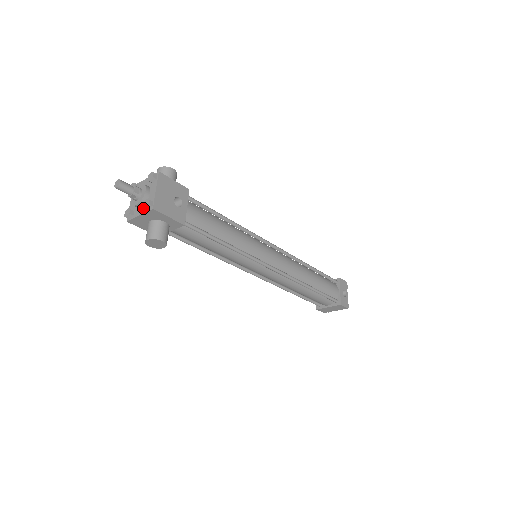
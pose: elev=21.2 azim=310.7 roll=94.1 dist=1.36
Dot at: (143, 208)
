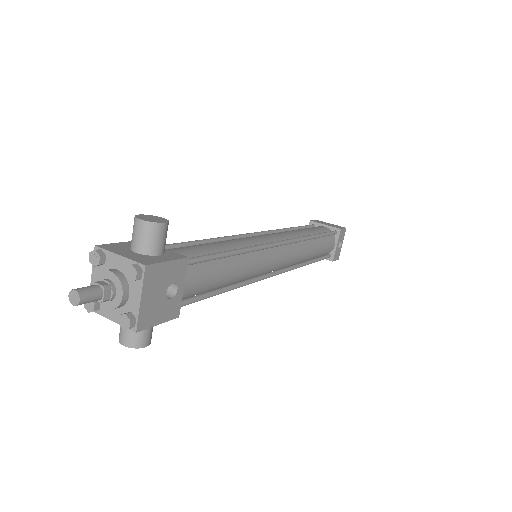
Dot at: (117, 314)
